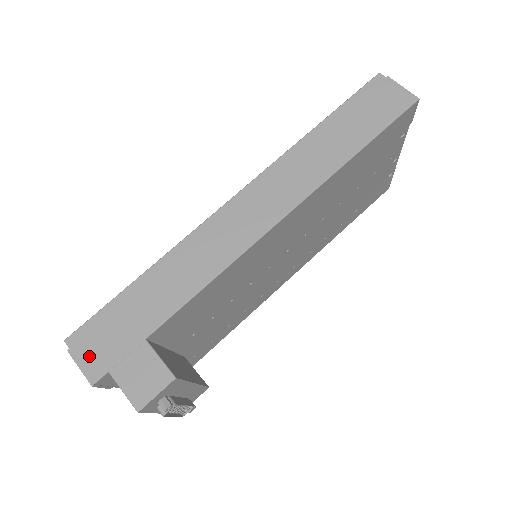
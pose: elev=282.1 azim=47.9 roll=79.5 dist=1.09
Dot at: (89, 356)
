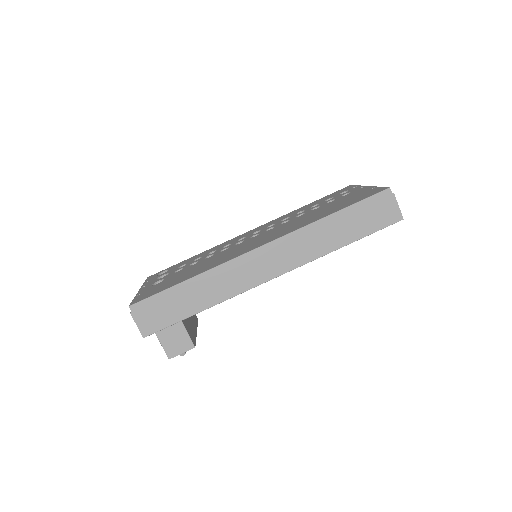
Dot at: (144, 321)
